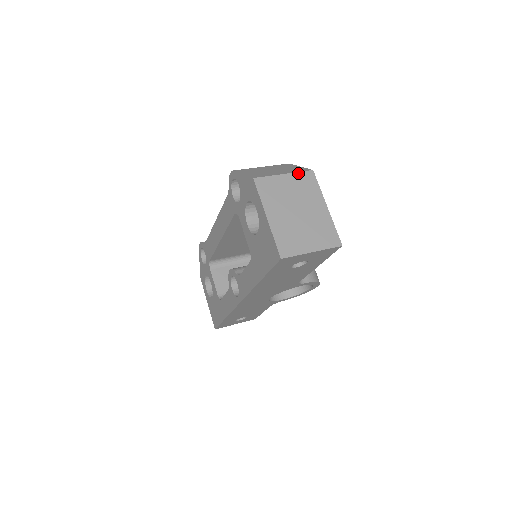
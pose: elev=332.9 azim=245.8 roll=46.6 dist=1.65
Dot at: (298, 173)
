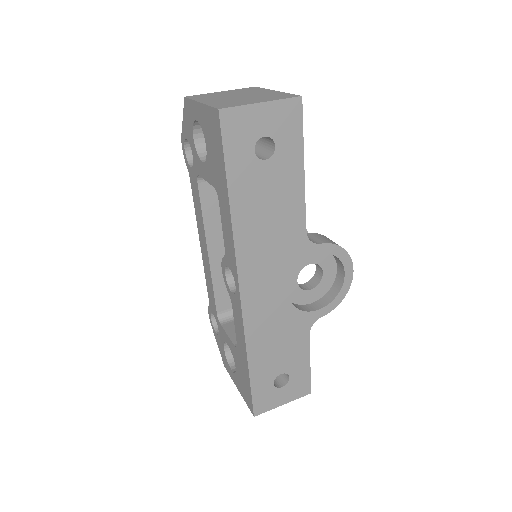
Dot at: (238, 89)
